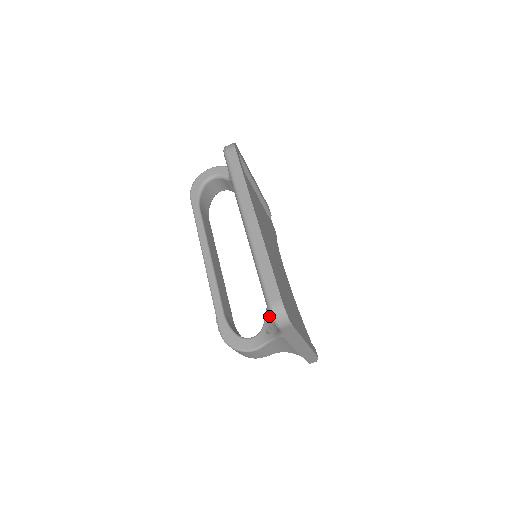
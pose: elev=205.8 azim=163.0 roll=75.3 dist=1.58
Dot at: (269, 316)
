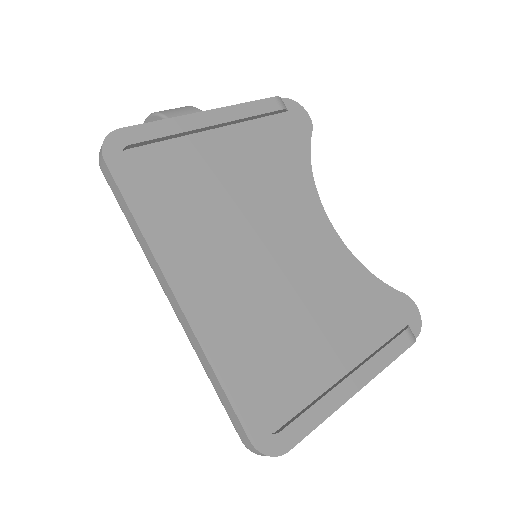
Dot at: occluded
